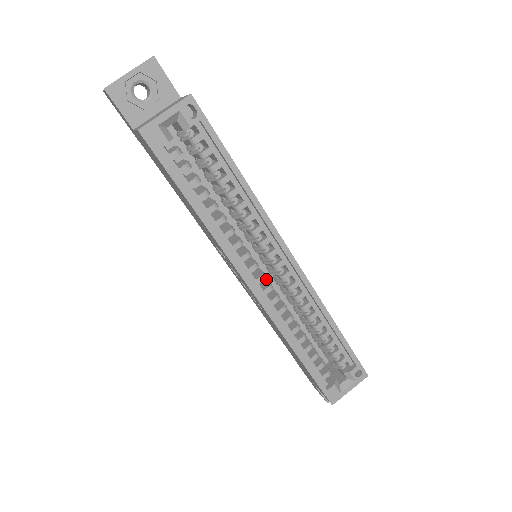
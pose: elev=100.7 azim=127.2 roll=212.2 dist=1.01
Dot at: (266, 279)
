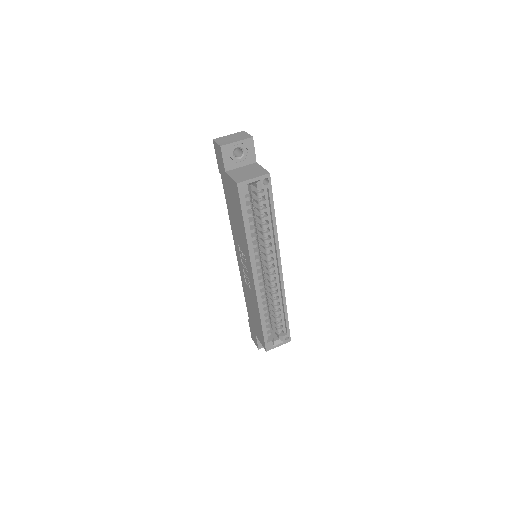
Dot at: occluded
